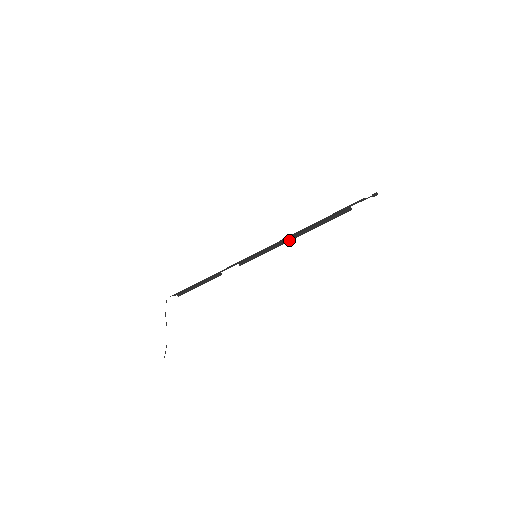
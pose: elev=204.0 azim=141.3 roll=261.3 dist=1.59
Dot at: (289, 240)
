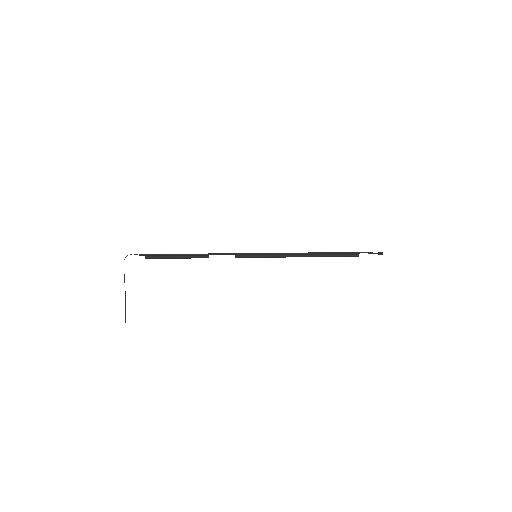
Dot at: occluded
